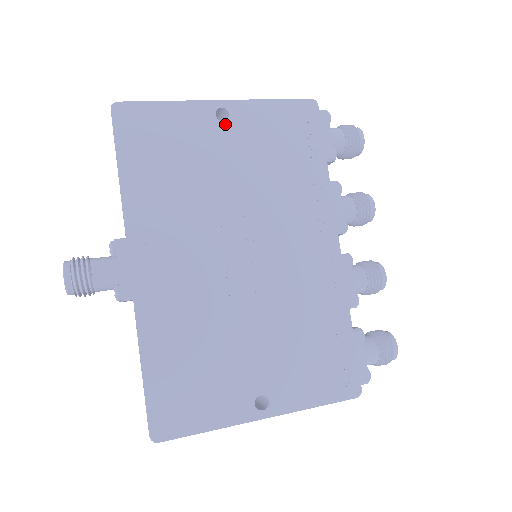
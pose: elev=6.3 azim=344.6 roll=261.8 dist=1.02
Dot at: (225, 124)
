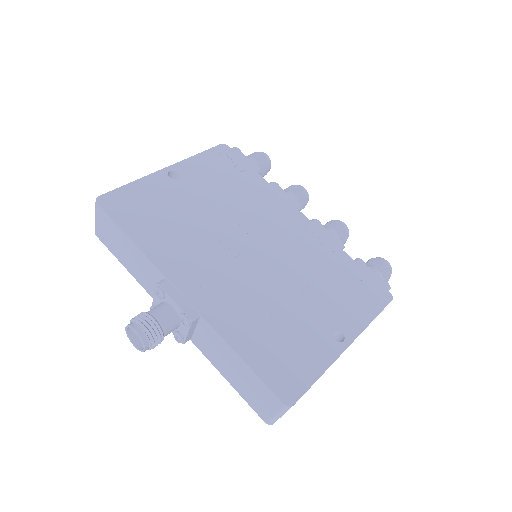
Dot at: (179, 179)
